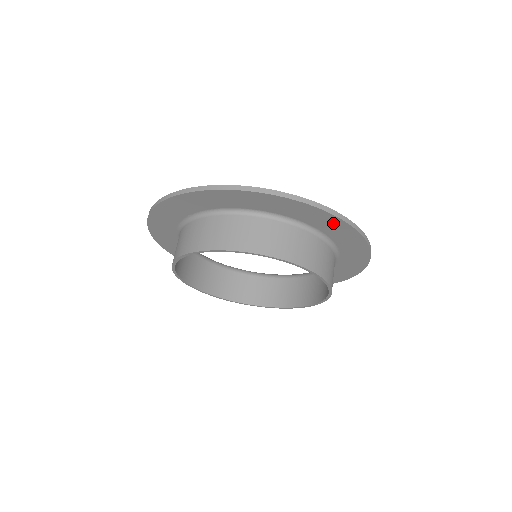
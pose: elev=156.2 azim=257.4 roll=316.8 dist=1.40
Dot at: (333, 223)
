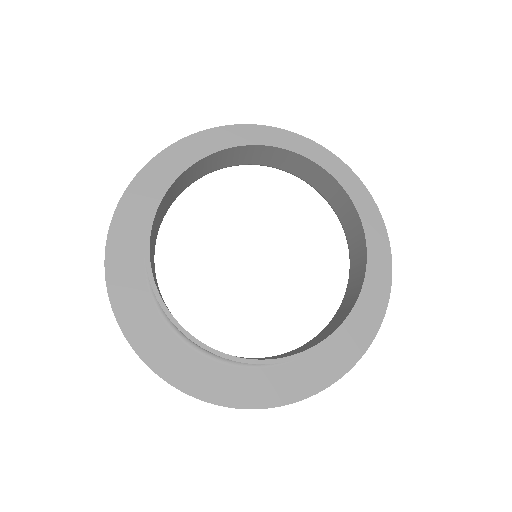
Dot at: (343, 178)
